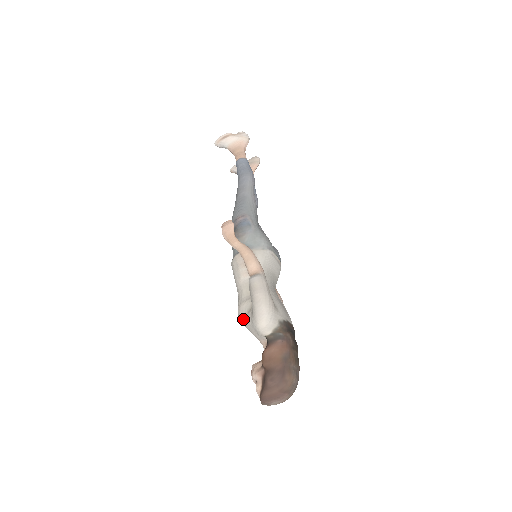
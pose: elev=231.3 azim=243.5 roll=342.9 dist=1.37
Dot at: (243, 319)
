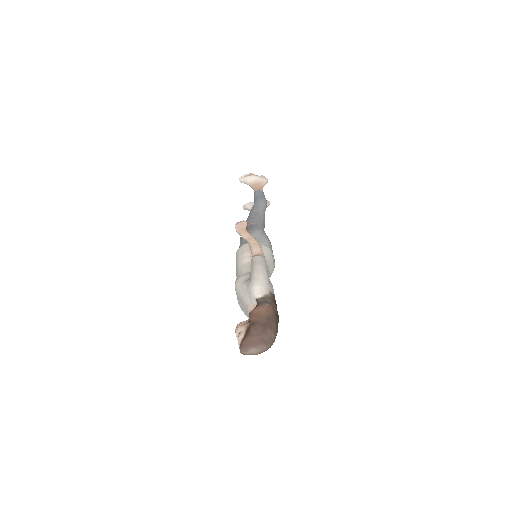
Dot at: (239, 286)
